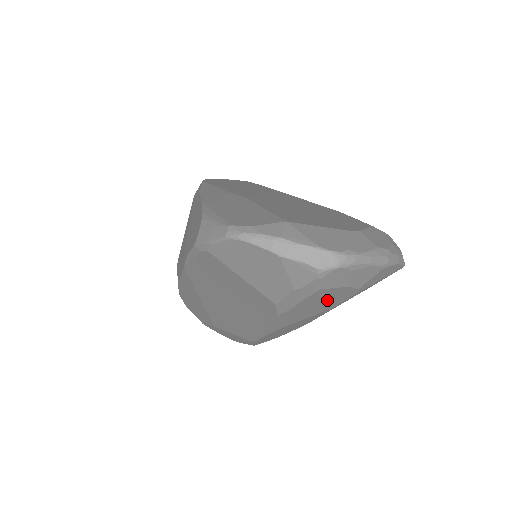
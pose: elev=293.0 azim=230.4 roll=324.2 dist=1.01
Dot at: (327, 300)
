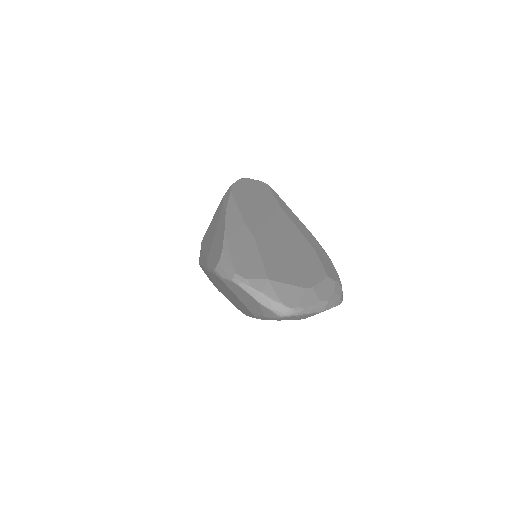
Dot at: occluded
